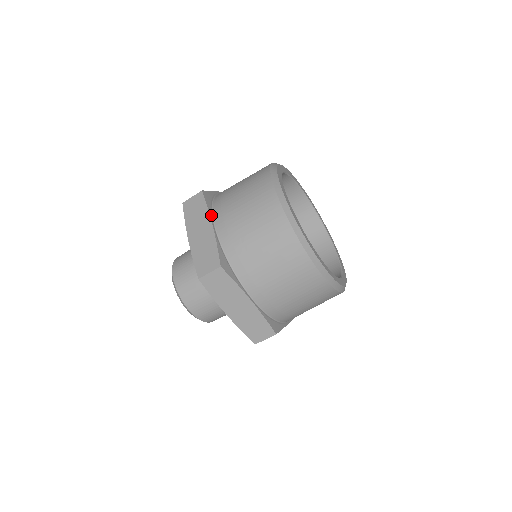
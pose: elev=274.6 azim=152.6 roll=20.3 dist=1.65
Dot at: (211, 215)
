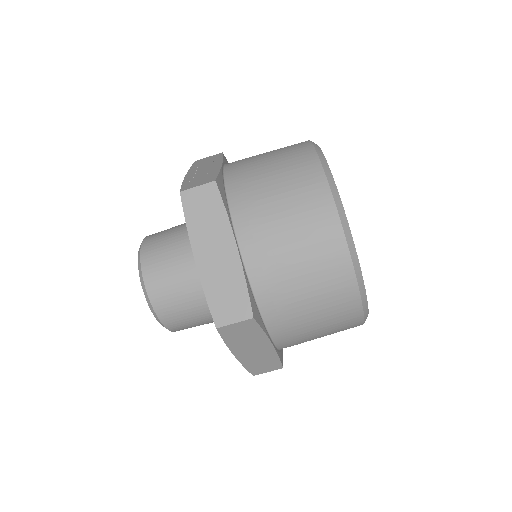
Dot at: (232, 227)
